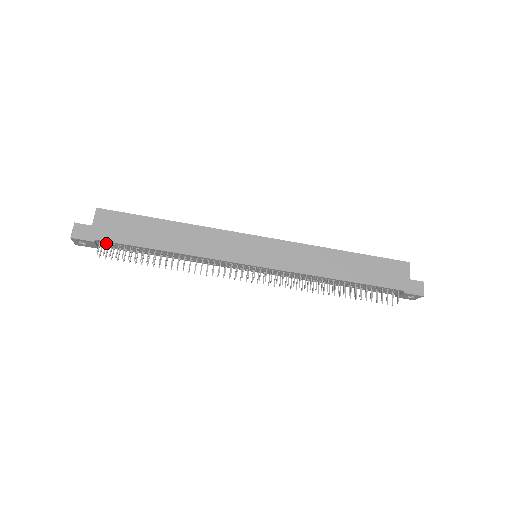
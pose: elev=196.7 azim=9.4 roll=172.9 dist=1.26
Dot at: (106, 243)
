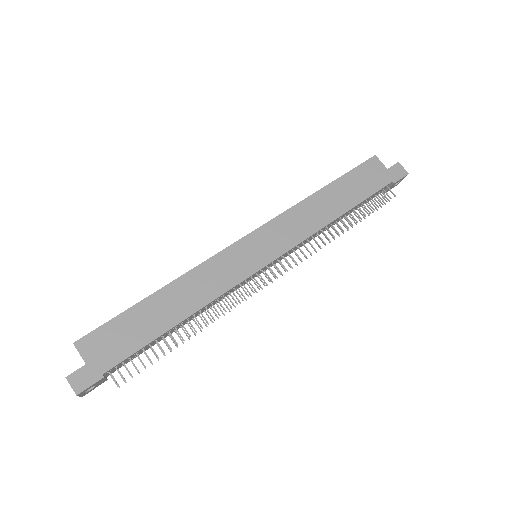
Dot at: (115, 367)
